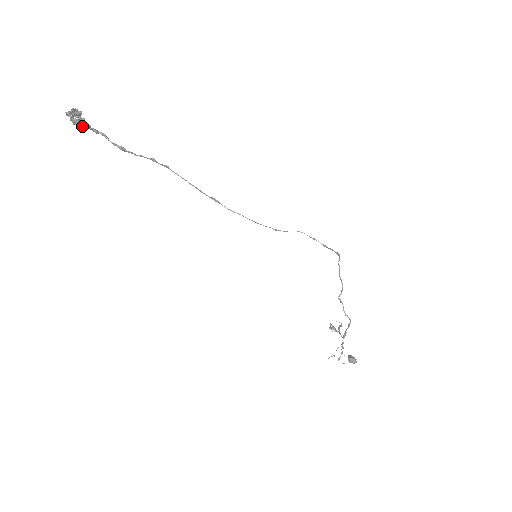
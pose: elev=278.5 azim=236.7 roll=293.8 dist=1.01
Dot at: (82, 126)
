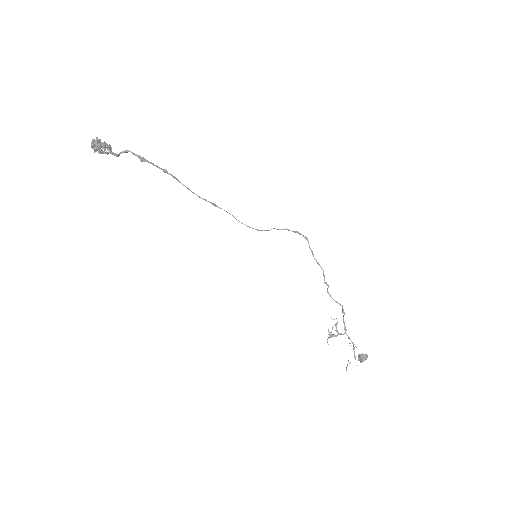
Dot at: (108, 147)
